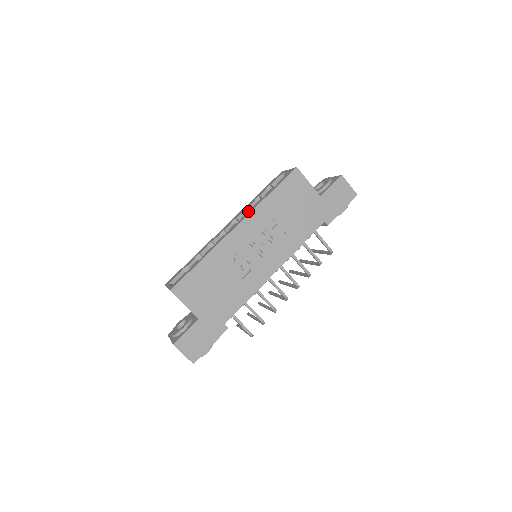
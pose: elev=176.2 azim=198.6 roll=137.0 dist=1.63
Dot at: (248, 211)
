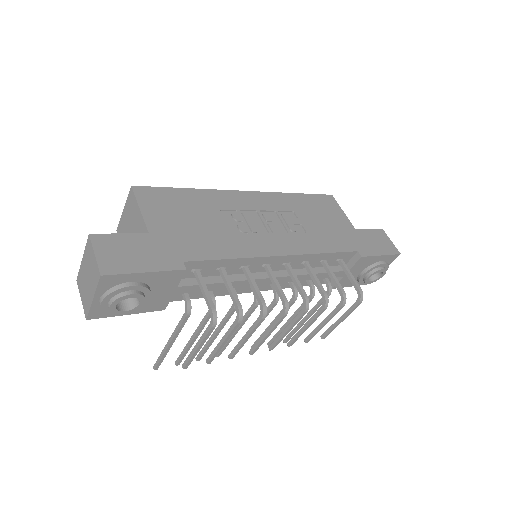
Dot at: occluded
